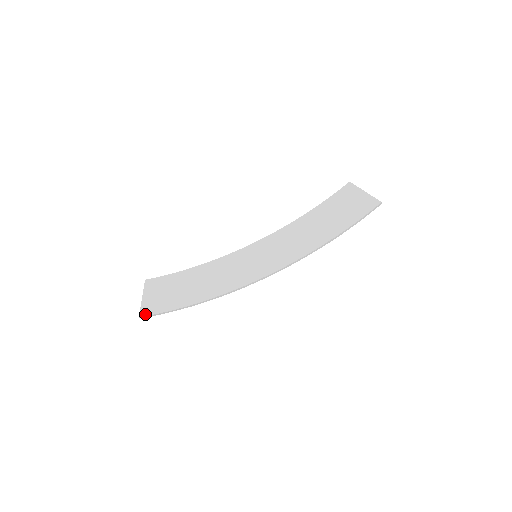
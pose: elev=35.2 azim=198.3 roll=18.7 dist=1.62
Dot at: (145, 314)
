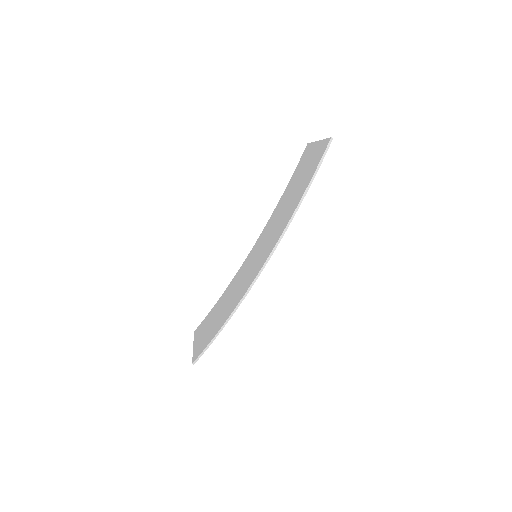
Dot at: (195, 358)
